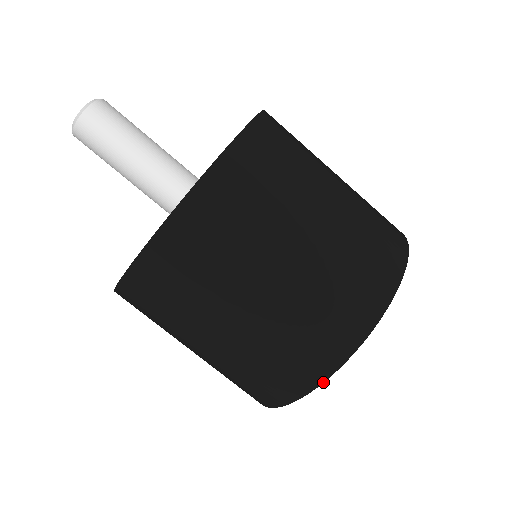
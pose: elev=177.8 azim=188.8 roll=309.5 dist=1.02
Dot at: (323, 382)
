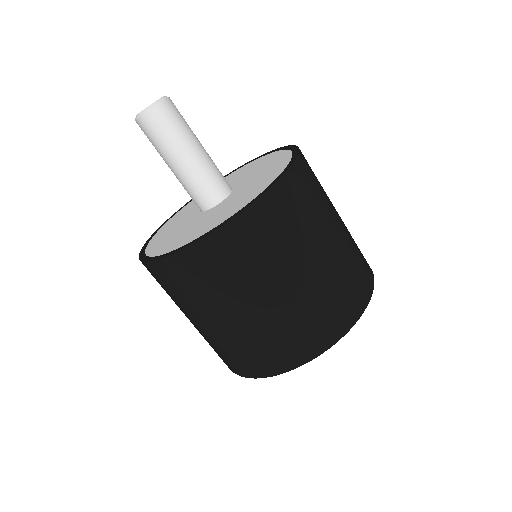
Dot at: (242, 376)
